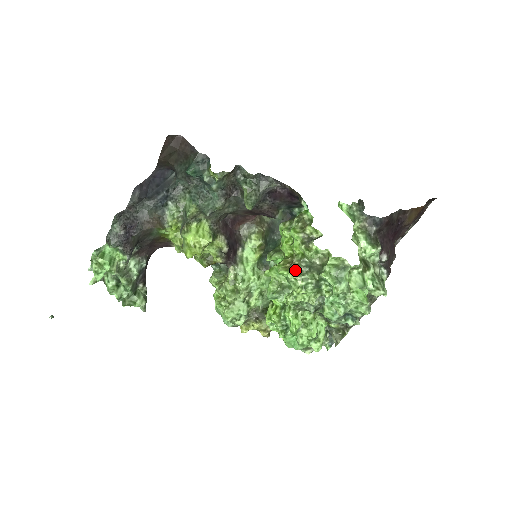
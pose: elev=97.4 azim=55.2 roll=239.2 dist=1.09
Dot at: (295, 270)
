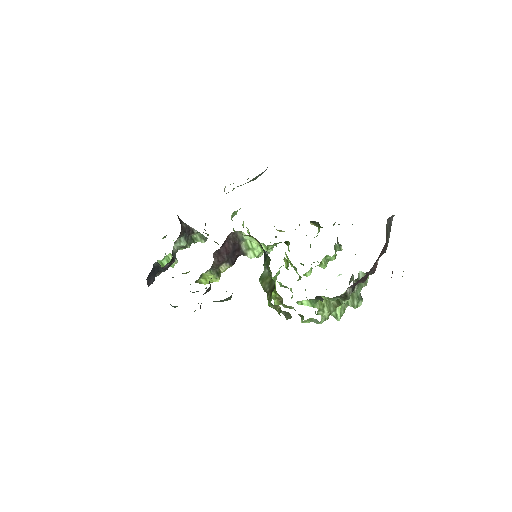
Dot at: (285, 306)
